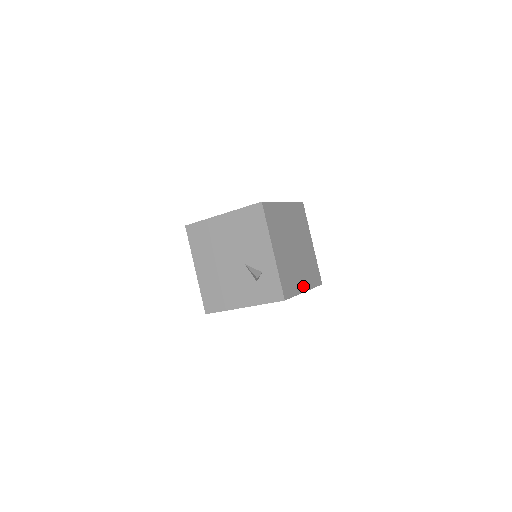
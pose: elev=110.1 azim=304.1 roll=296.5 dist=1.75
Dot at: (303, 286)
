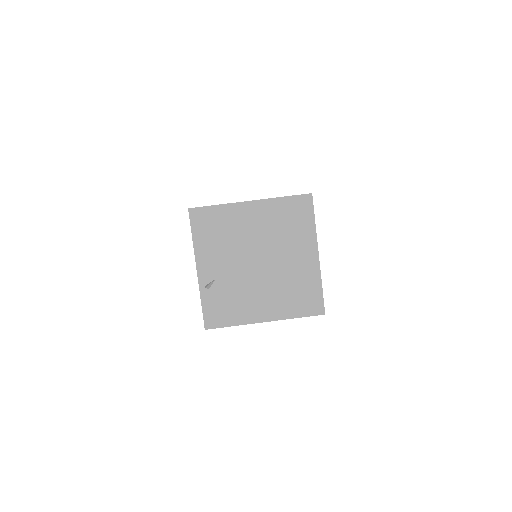
Dot at: occluded
